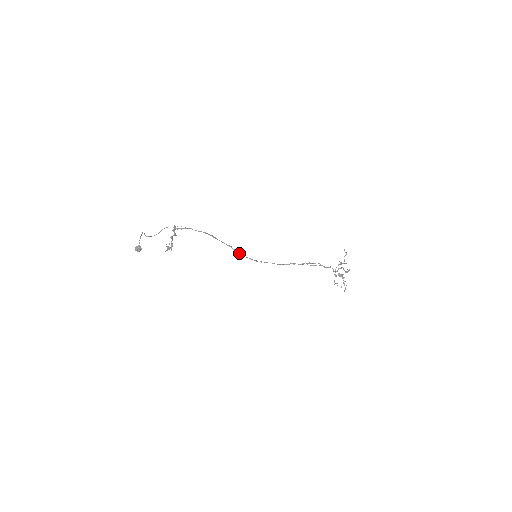
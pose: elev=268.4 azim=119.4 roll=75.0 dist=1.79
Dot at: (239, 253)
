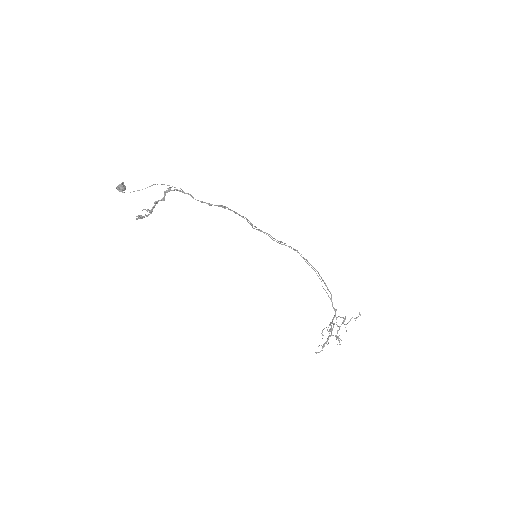
Dot at: (254, 228)
